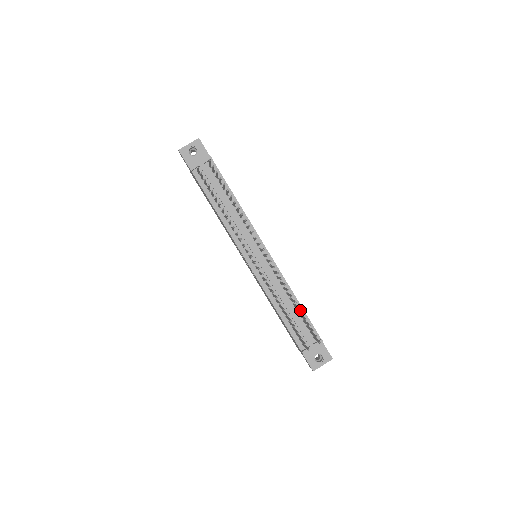
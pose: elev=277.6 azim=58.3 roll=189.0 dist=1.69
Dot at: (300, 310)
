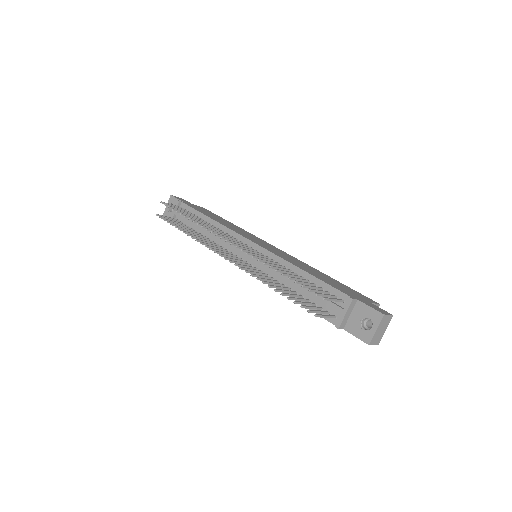
Dot at: (311, 279)
